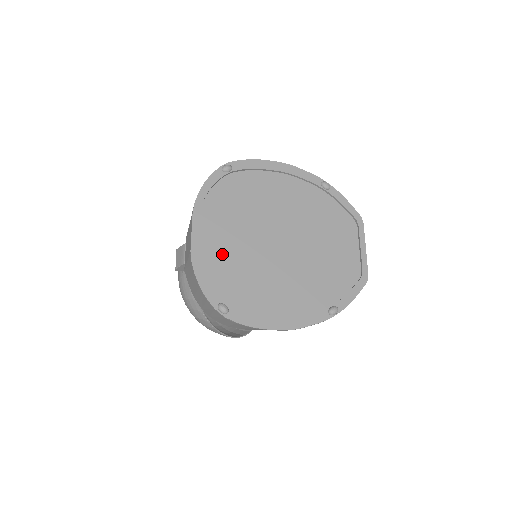
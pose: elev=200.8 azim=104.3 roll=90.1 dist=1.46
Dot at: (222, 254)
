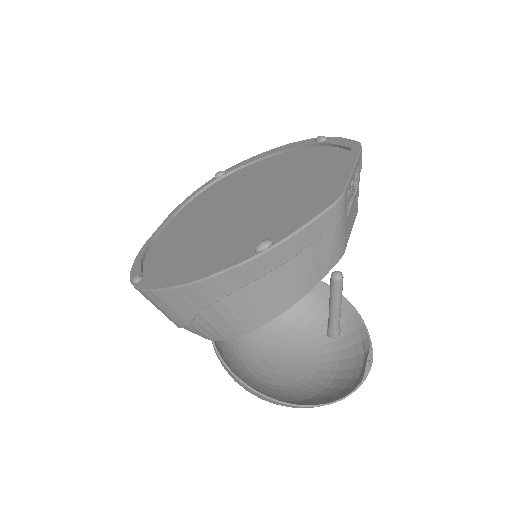
Dot at: (173, 237)
